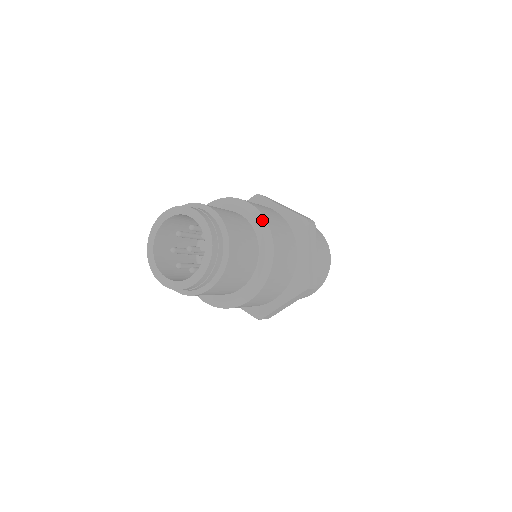
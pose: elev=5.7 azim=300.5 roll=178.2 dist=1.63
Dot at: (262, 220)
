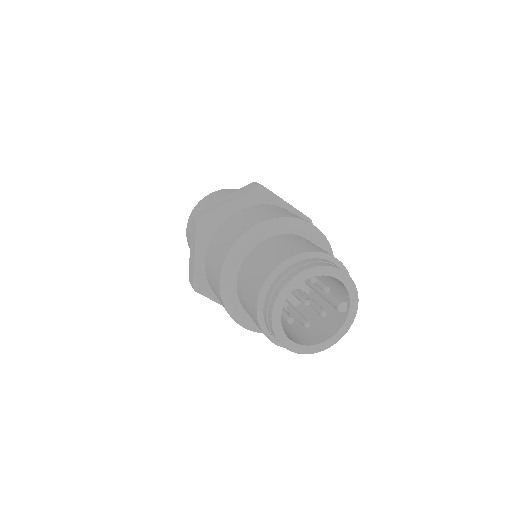
Dot at: (329, 247)
